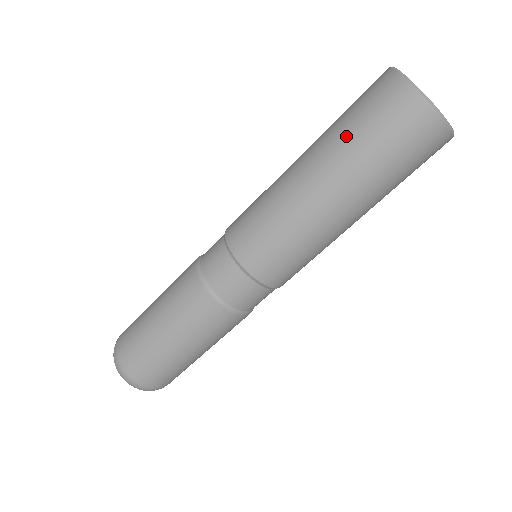
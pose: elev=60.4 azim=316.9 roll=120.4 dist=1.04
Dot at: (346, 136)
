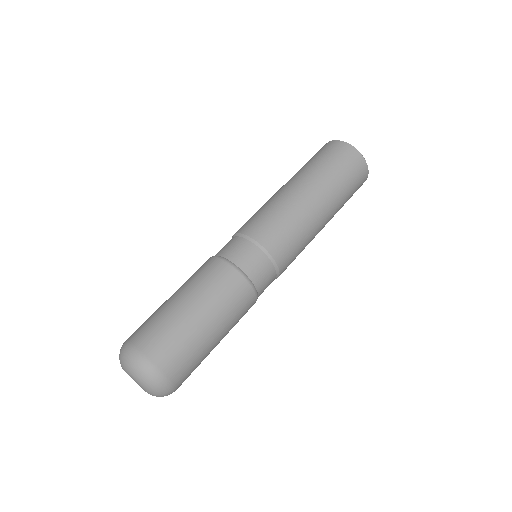
Dot at: occluded
